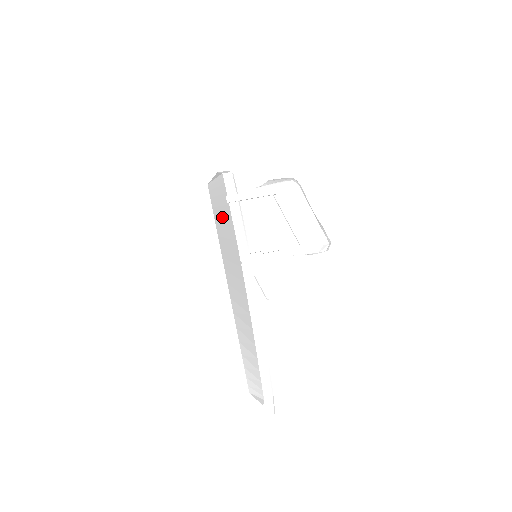
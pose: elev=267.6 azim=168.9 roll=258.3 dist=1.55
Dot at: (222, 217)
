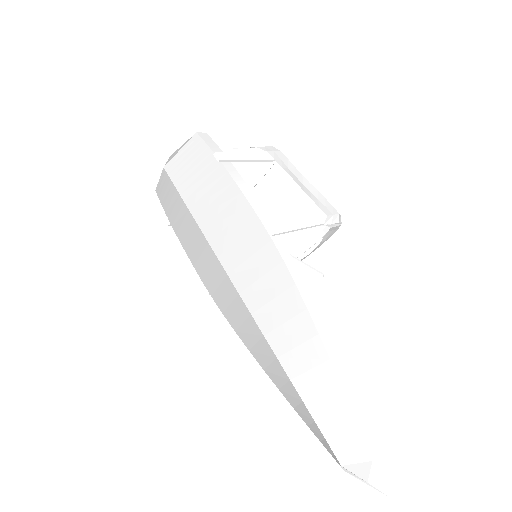
Dot at: (208, 193)
